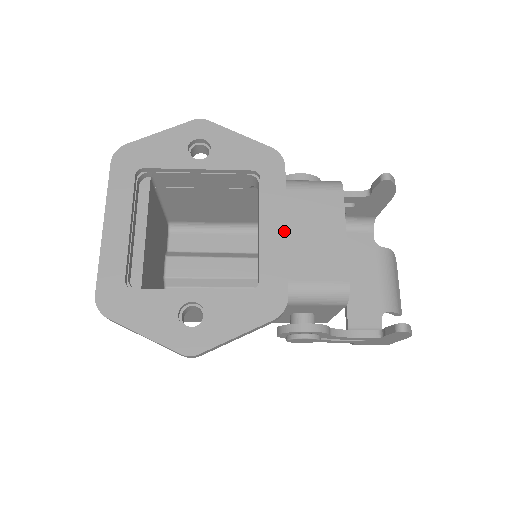
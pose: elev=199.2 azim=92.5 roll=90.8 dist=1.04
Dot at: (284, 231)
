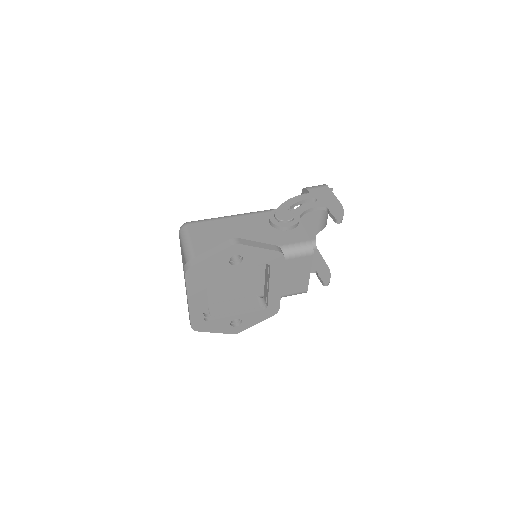
Dot at: (281, 286)
